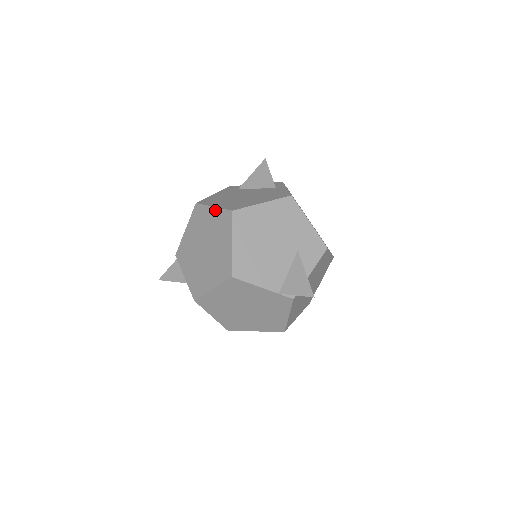
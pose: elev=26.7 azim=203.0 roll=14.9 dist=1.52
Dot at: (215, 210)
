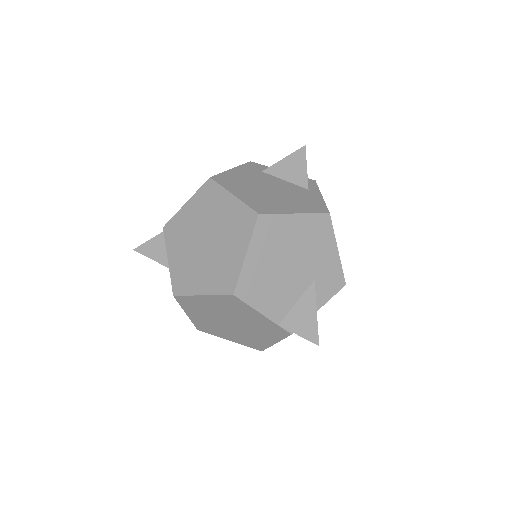
Dot at: (234, 200)
